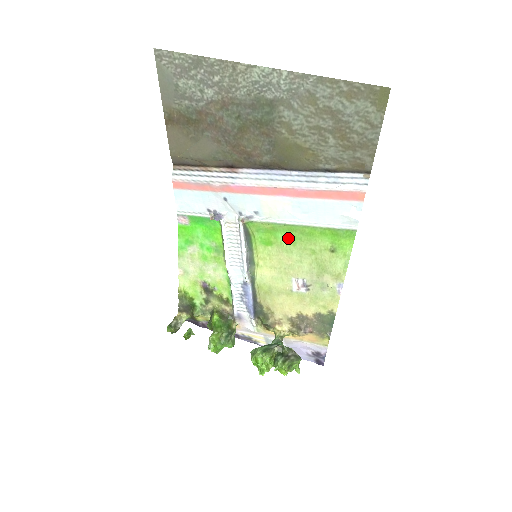
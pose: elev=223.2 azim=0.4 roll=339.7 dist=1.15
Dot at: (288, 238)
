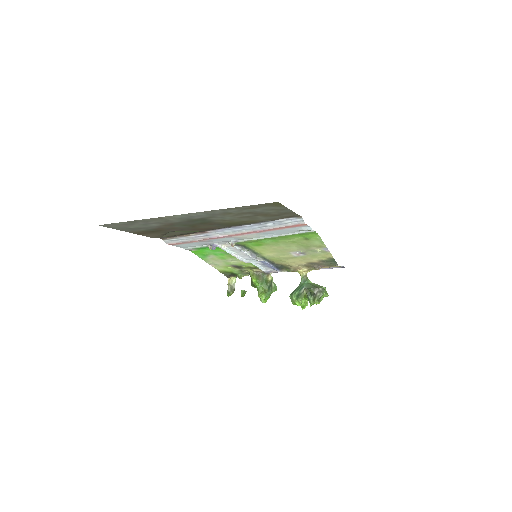
Dot at: (271, 241)
